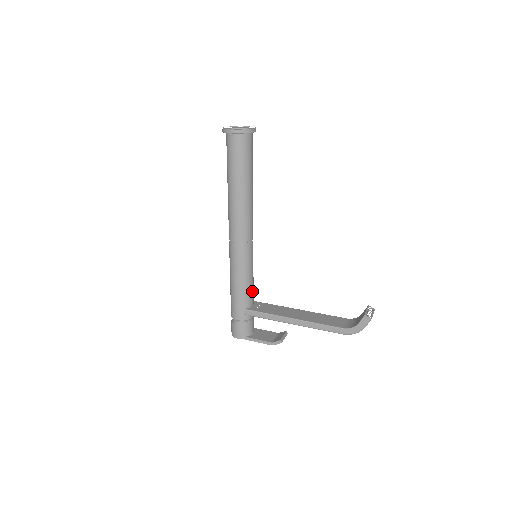
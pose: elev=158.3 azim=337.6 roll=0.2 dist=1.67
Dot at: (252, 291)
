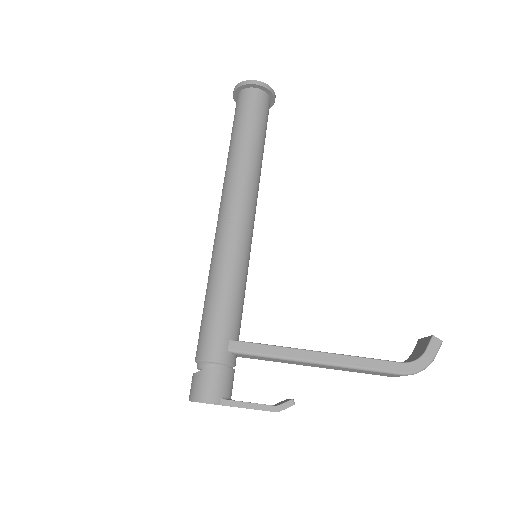
Dot at: (241, 315)
